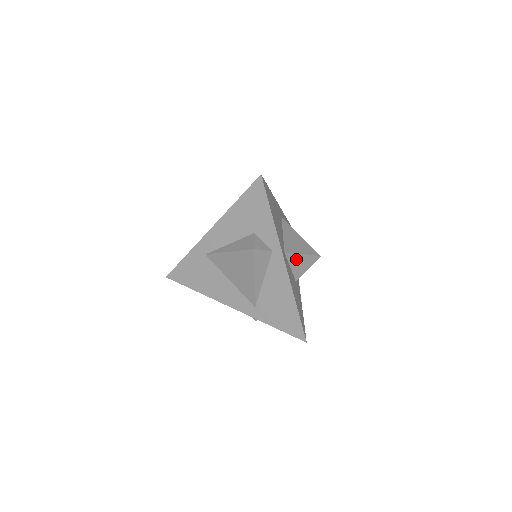
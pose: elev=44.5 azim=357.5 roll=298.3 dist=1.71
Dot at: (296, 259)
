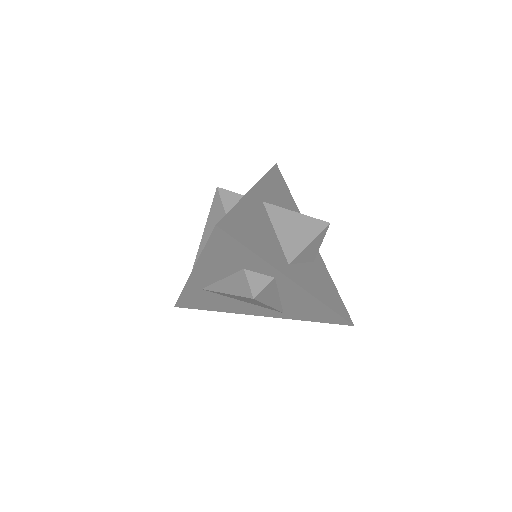
Dot at: (304, 253)
